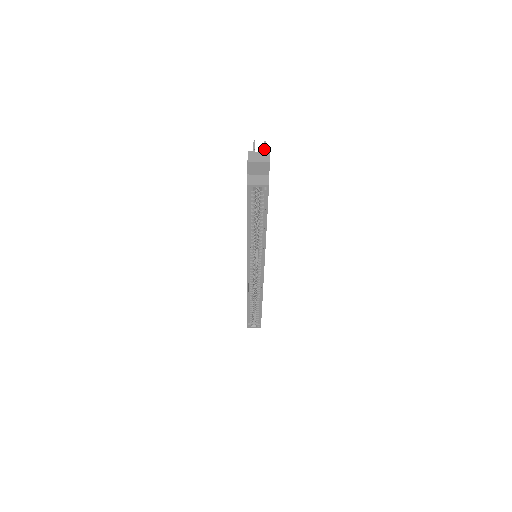
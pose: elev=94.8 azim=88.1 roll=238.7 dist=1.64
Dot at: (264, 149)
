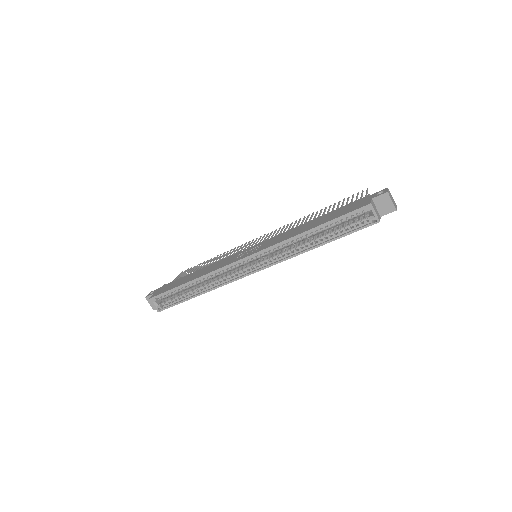
Dot at: occluded
